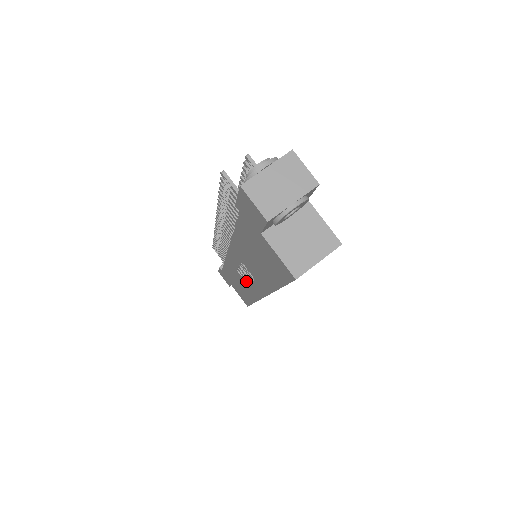
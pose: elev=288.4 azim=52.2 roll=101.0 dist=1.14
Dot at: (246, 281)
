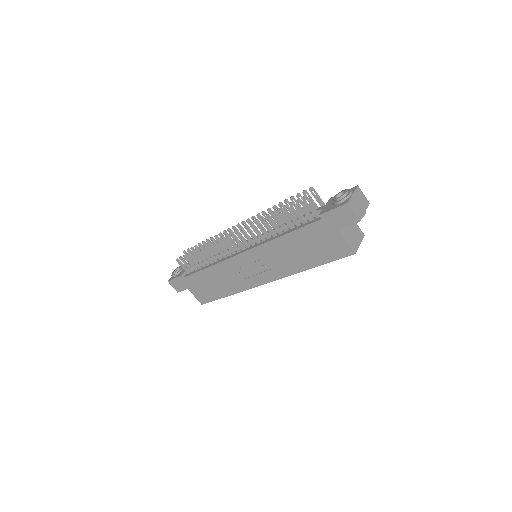
Dot at: (245, 275)
